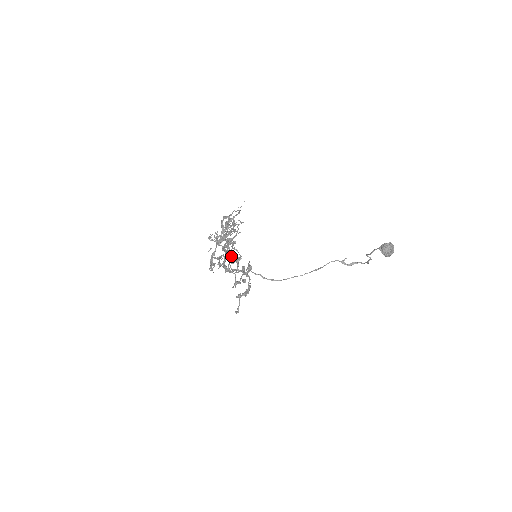
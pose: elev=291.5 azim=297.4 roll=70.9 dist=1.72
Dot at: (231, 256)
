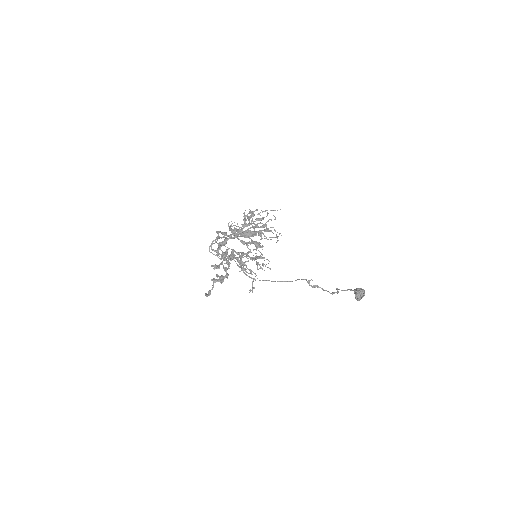
Dot at: occluded
